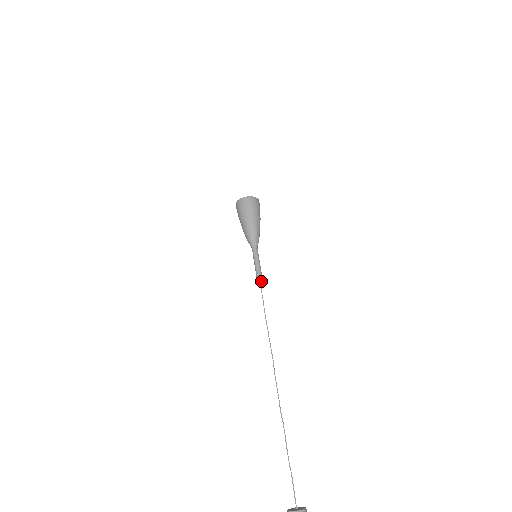
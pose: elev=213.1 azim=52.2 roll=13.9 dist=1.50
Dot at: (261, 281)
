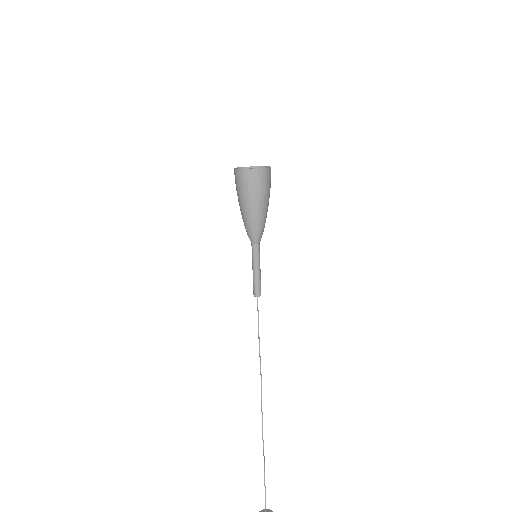
Dot at: (260, 294)
